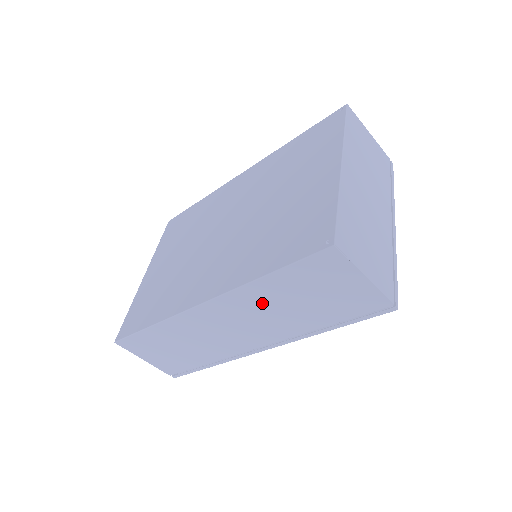
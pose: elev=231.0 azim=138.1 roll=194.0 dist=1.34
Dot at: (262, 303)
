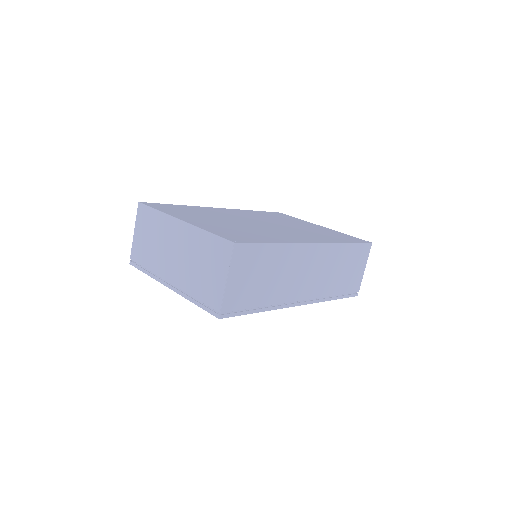
Dot at: (334, 261)
